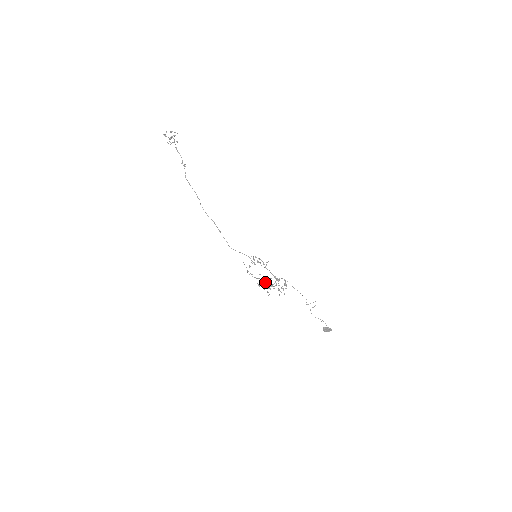
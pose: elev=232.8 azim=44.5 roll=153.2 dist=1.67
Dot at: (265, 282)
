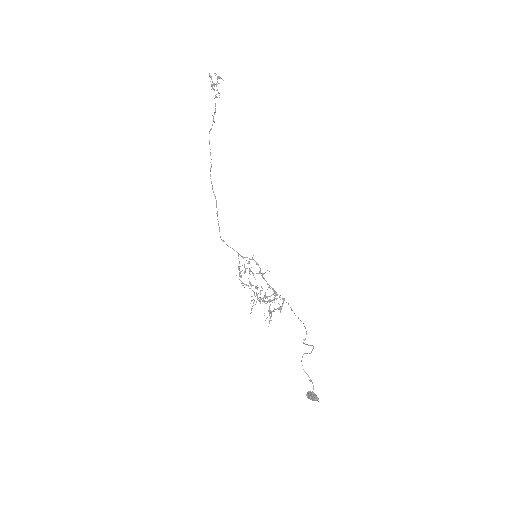
Dot at: (254, 293)
